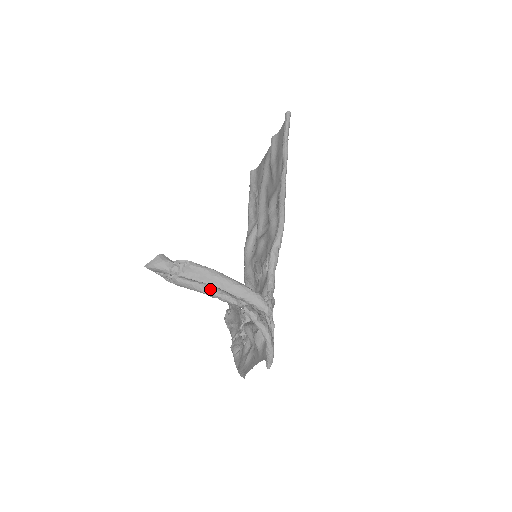
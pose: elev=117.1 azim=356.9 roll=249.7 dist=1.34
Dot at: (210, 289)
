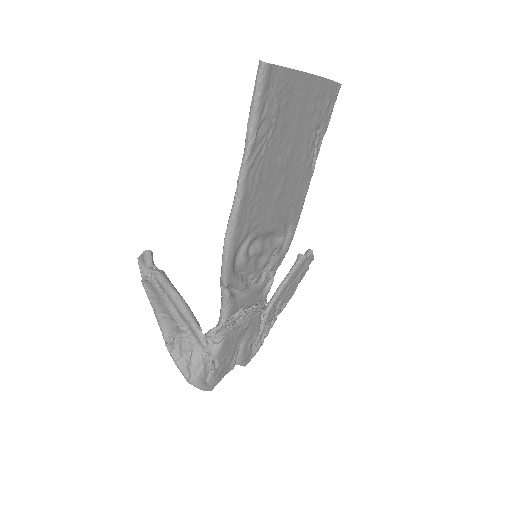
Dot at: (154, 312)
